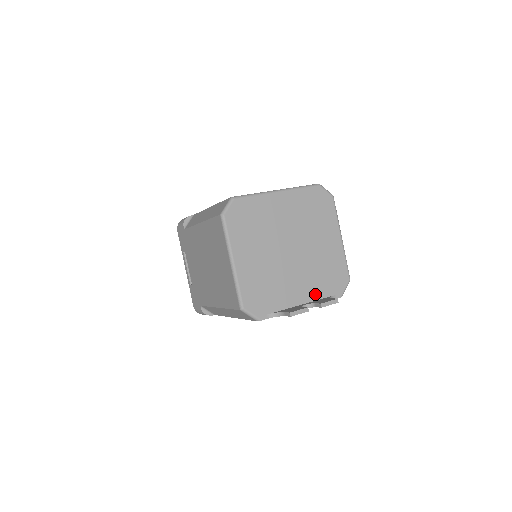
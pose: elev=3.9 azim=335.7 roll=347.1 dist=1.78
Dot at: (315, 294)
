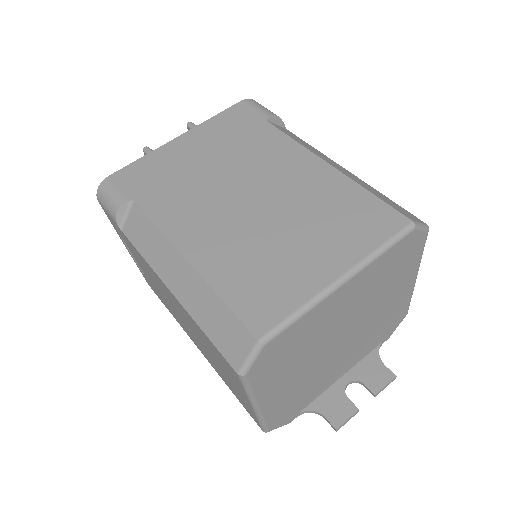
Dot at: (360, 357)
